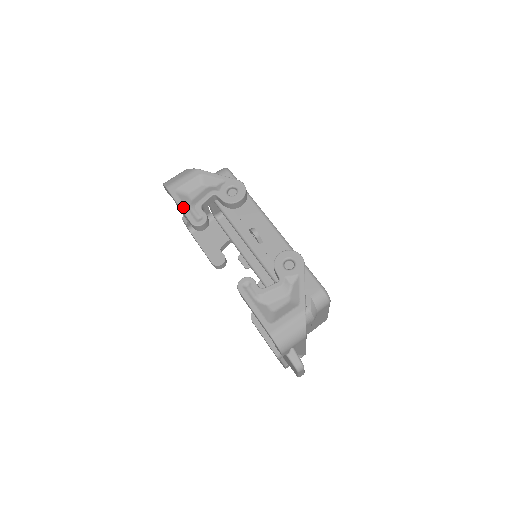
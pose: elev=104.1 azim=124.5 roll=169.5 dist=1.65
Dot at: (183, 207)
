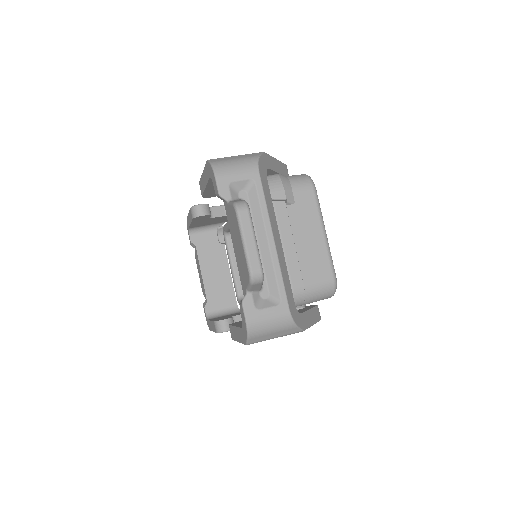
Dot at: occluded
